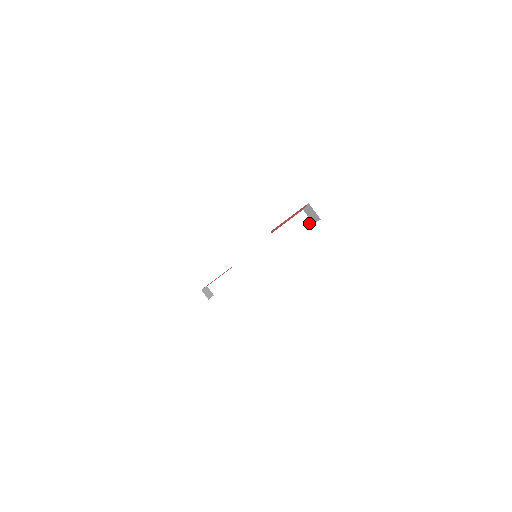
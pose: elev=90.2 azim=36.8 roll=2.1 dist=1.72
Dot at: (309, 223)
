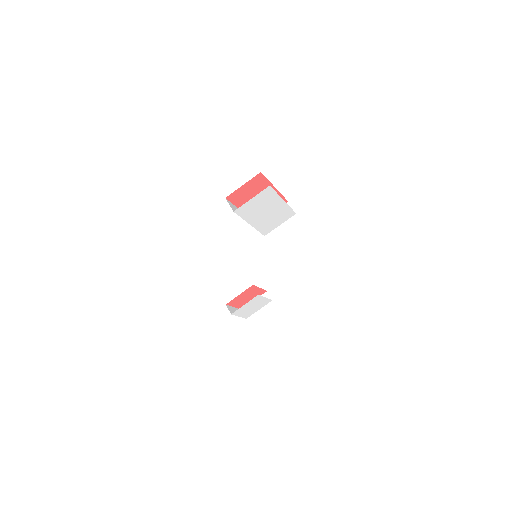
Dot at: (292, 213)
